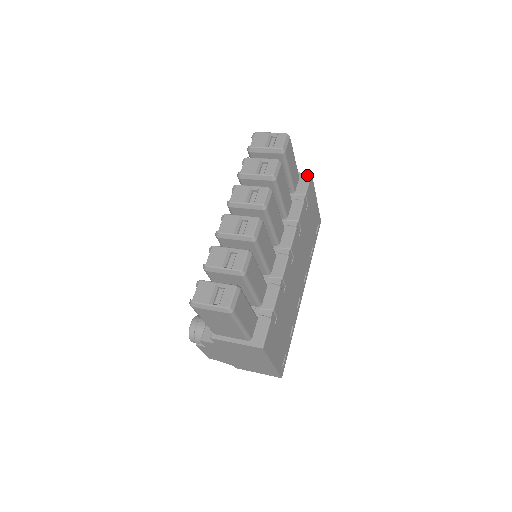
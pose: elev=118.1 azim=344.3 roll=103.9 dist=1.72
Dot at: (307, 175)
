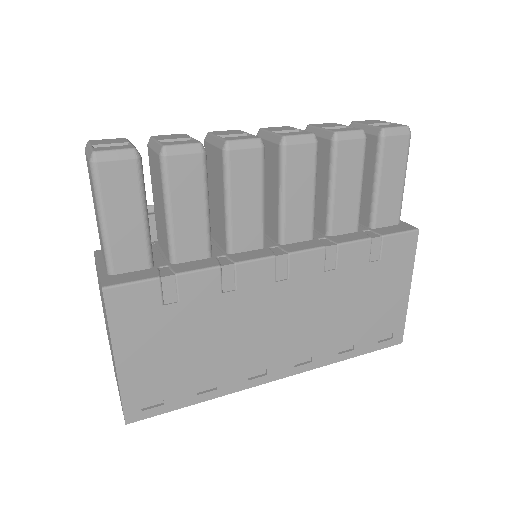
Dot at: (411, 227)
